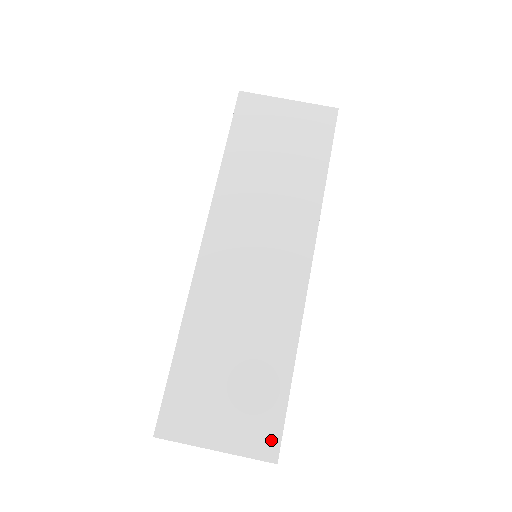
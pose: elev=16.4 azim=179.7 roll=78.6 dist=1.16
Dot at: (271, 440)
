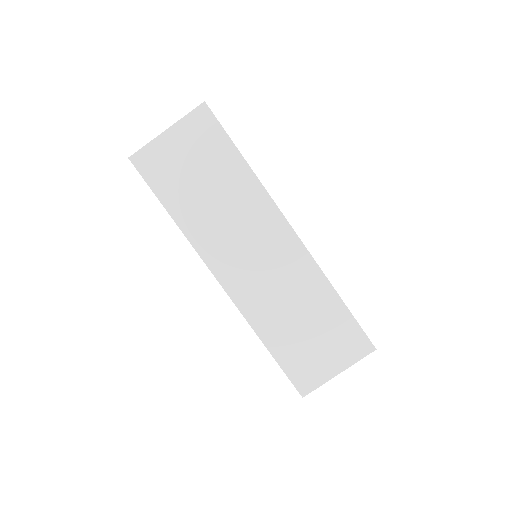
Dot at: (362, 342)
